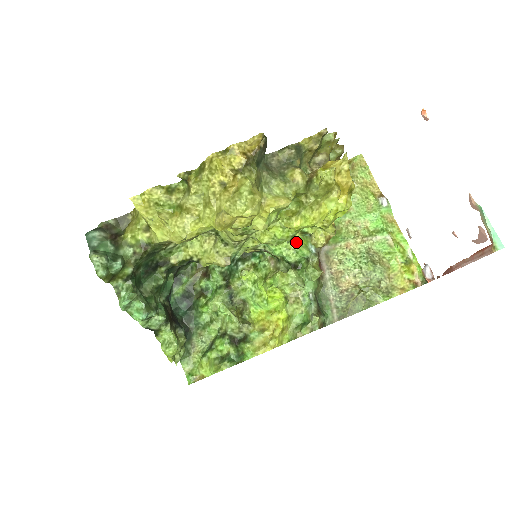
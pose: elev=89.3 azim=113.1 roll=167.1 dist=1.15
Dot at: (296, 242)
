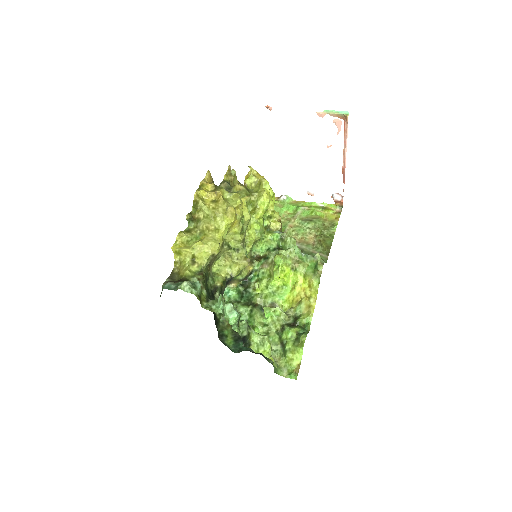
Dot at: (267, 235)
